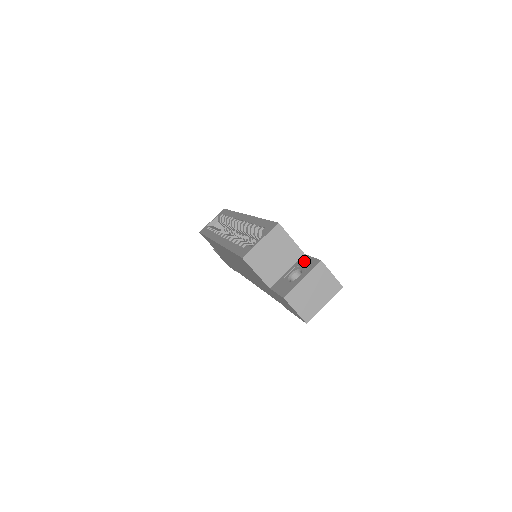
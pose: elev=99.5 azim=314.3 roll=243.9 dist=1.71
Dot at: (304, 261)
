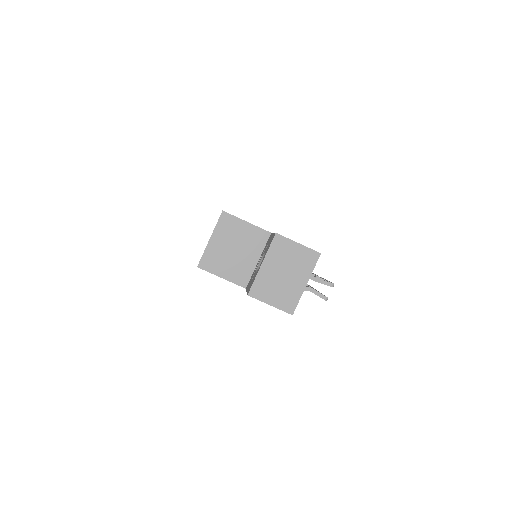
Dot at: (268, 241)
